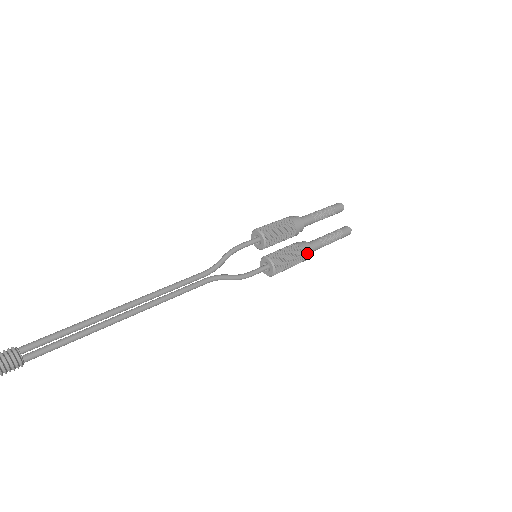
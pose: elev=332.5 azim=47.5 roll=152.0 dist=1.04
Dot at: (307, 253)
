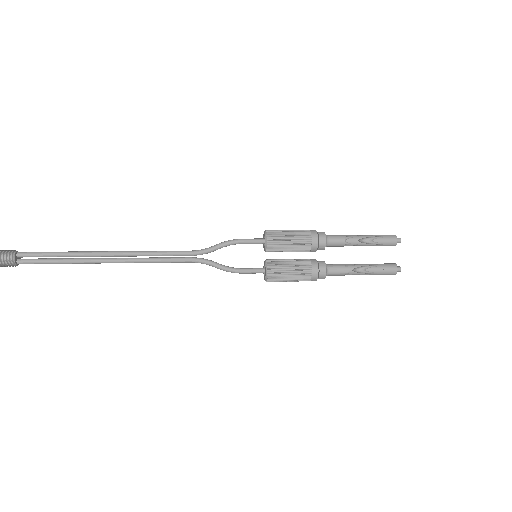
Dot at: (317, 273)
